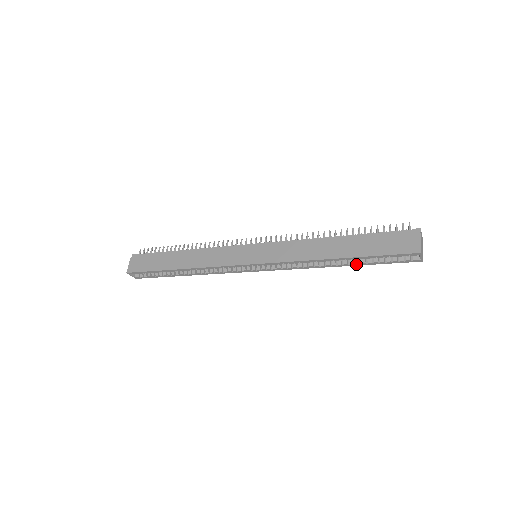
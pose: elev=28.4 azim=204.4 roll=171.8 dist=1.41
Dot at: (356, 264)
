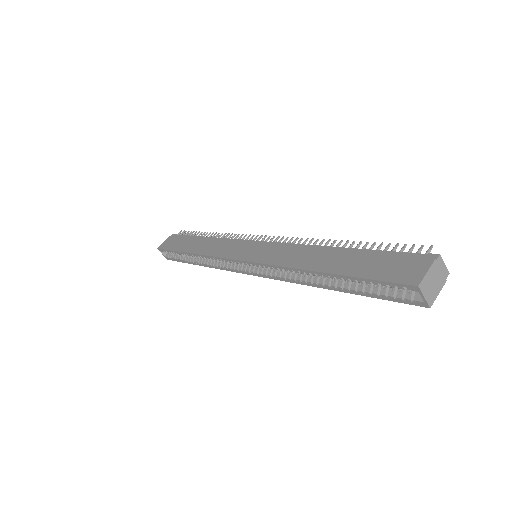
Dot at: (345, 290)
